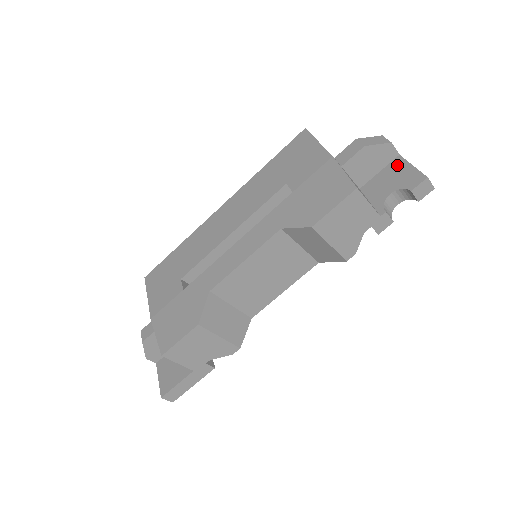
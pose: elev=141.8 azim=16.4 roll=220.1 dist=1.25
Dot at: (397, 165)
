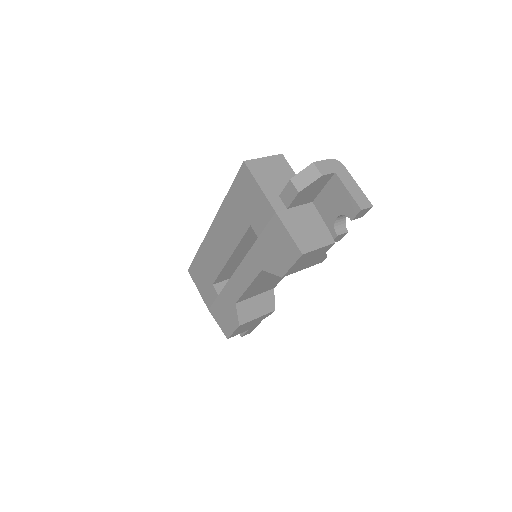
Dot at: (335, 186)
